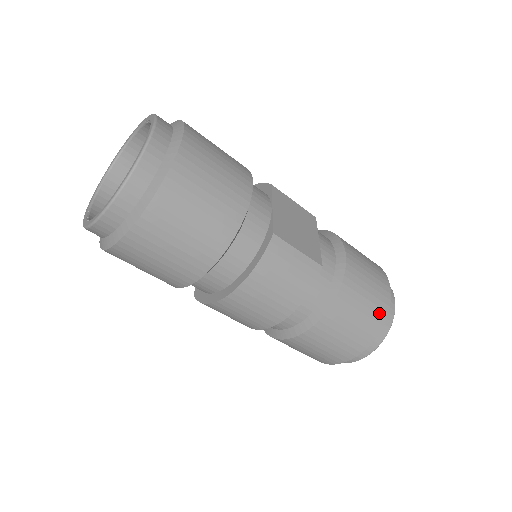
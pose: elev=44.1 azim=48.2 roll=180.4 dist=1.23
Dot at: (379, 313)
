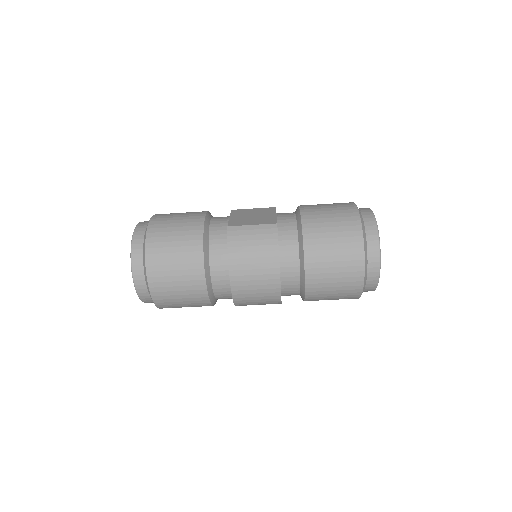
Dot at: (351, 225)
